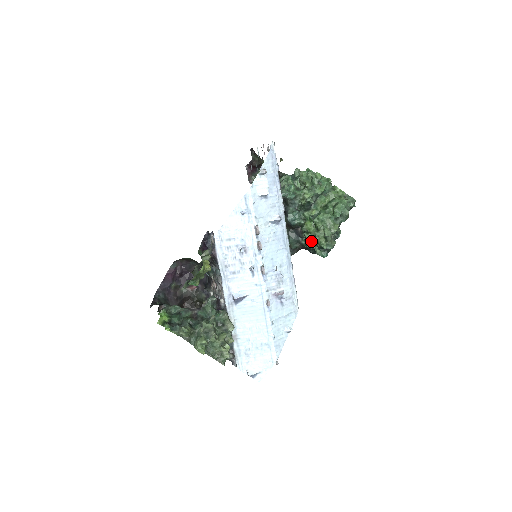
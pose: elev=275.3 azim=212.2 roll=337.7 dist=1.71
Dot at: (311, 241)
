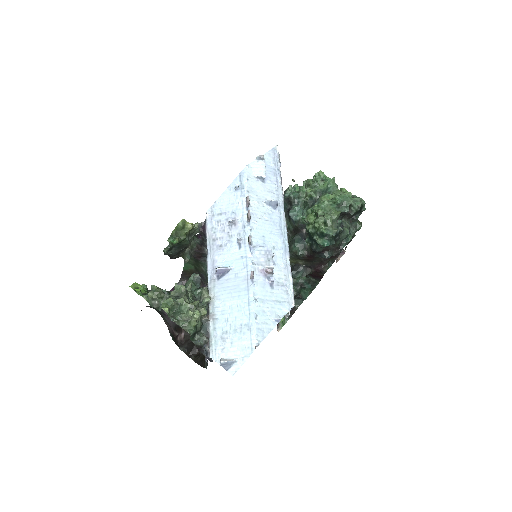
Dot at: (312, 231)
